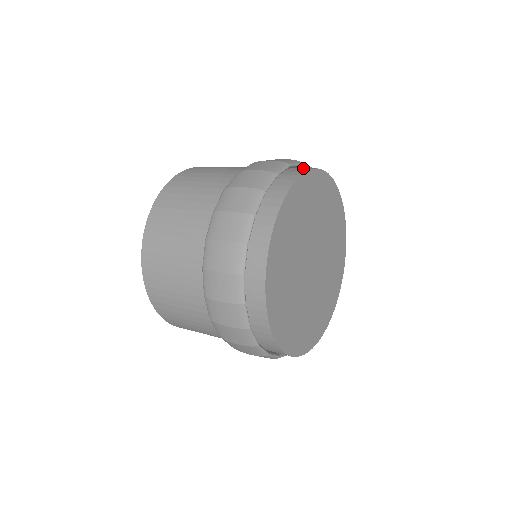
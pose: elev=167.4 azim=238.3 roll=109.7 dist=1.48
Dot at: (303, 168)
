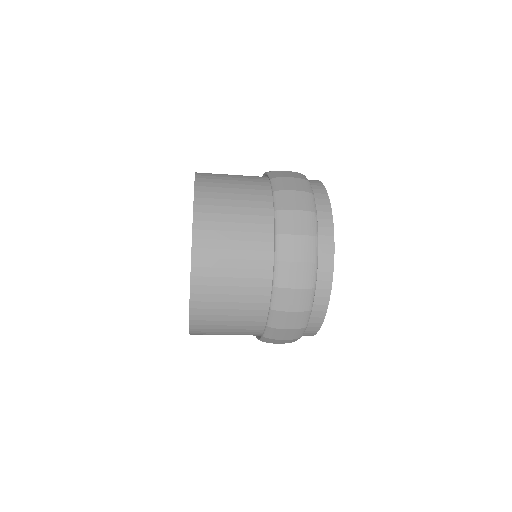
Dot at: (313, 182)
